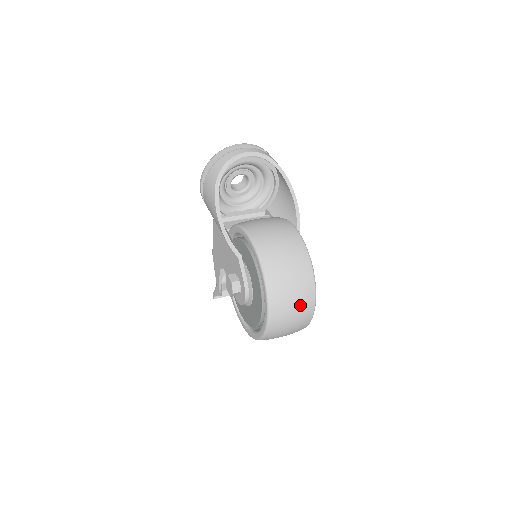
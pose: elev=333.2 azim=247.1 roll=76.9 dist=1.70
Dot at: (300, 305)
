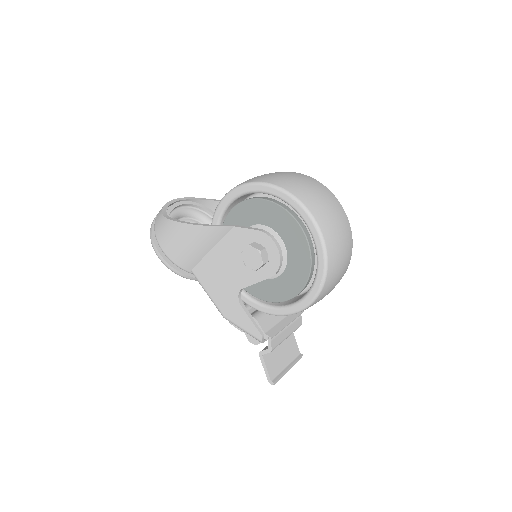
Dot at: (315, 188)
